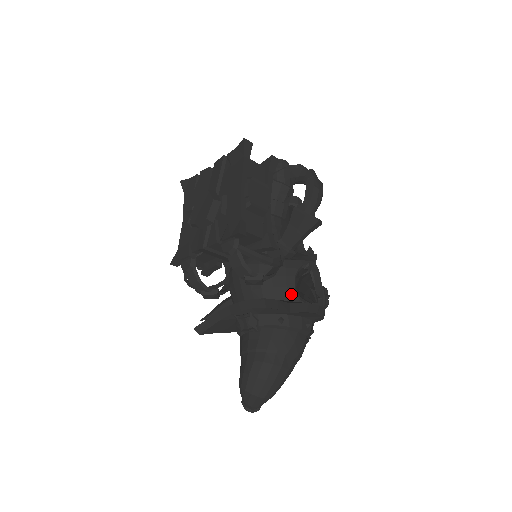
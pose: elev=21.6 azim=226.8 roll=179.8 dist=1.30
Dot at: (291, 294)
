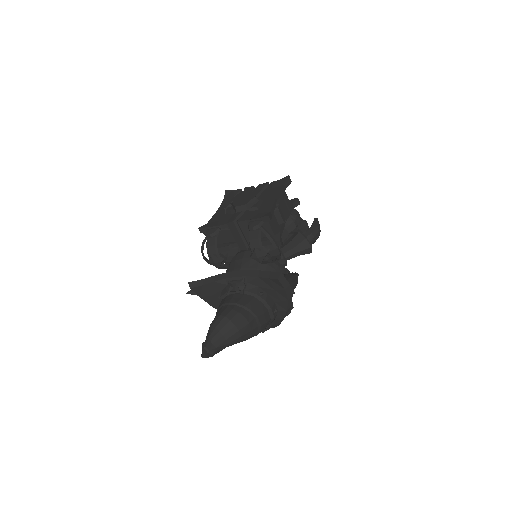
Dot at: occluded
